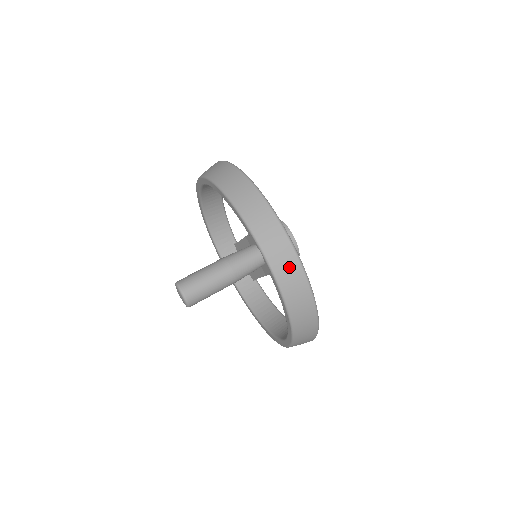
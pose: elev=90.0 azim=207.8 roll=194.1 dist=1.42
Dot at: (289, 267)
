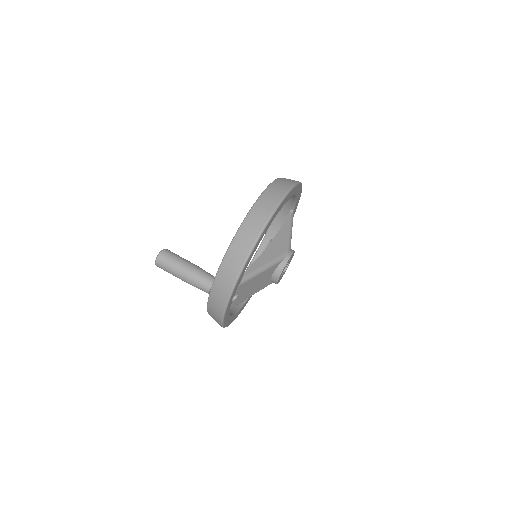
Dot at: (216, 311)
